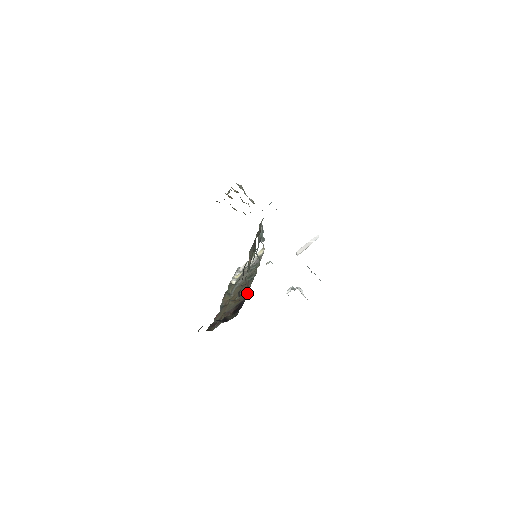
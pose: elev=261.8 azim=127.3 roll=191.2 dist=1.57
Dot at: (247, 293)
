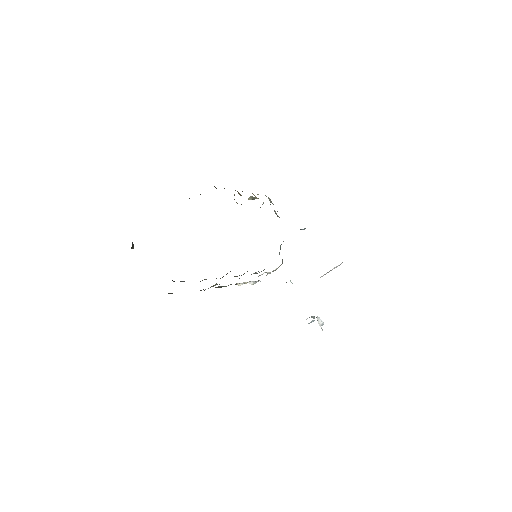
Dot at: occluded
